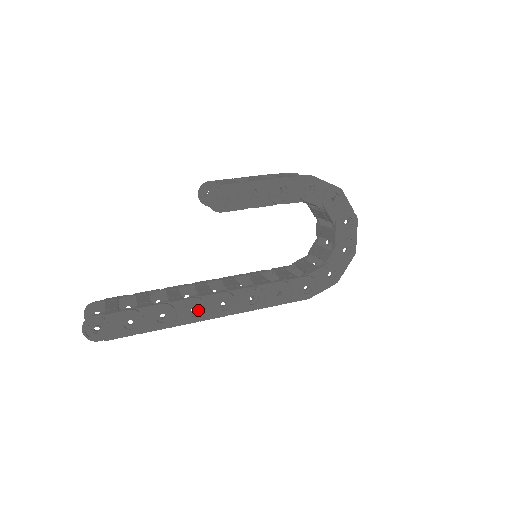
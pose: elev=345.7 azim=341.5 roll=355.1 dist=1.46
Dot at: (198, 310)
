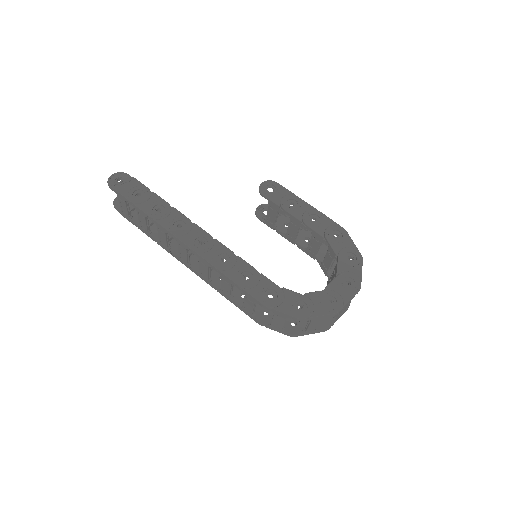
Dot at: (182, 229)
